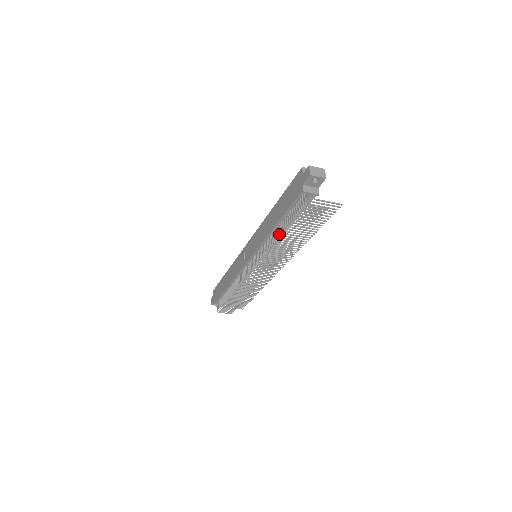
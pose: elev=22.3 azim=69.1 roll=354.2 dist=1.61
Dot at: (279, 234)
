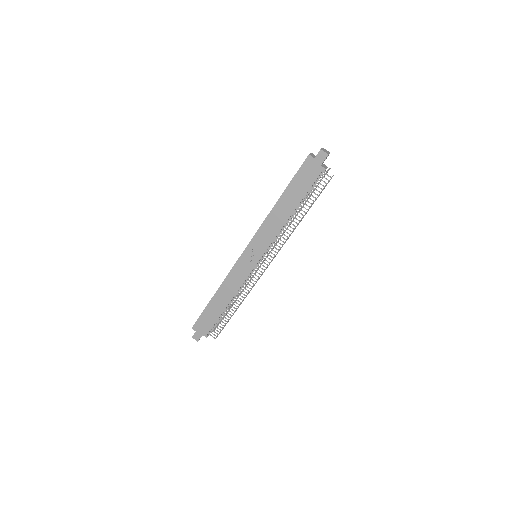
Dot at: (288, 220)
